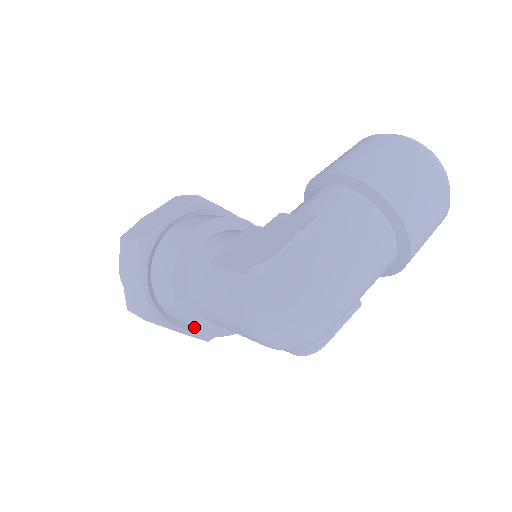
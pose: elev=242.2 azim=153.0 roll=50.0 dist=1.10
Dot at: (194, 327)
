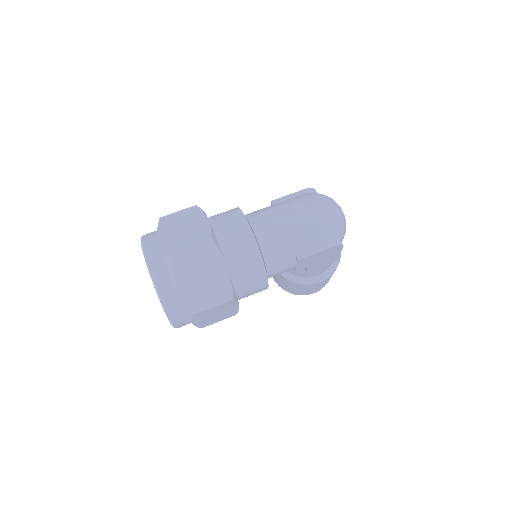
Dot at: (256, 242)
